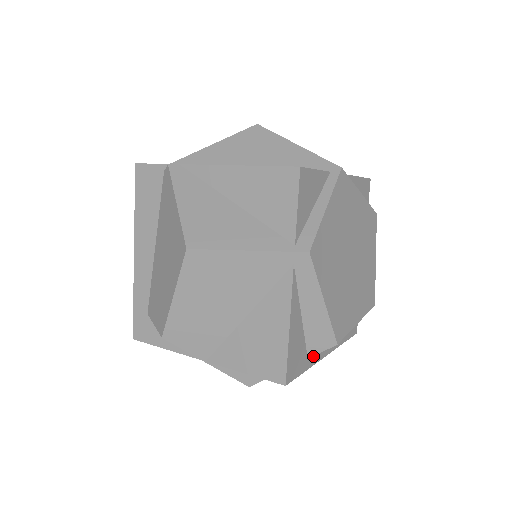
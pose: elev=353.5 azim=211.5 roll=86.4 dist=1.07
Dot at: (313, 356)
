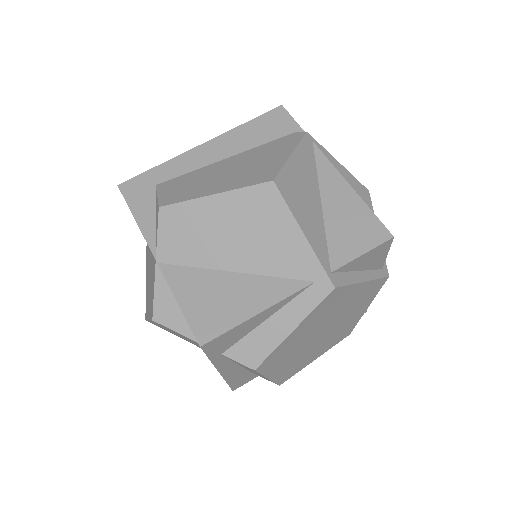
Dot at: (222, 358)
